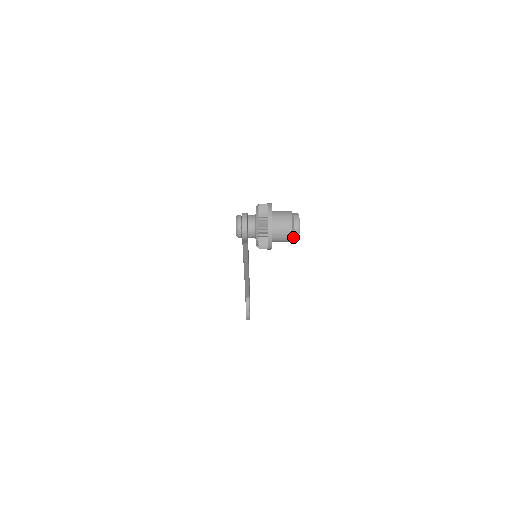
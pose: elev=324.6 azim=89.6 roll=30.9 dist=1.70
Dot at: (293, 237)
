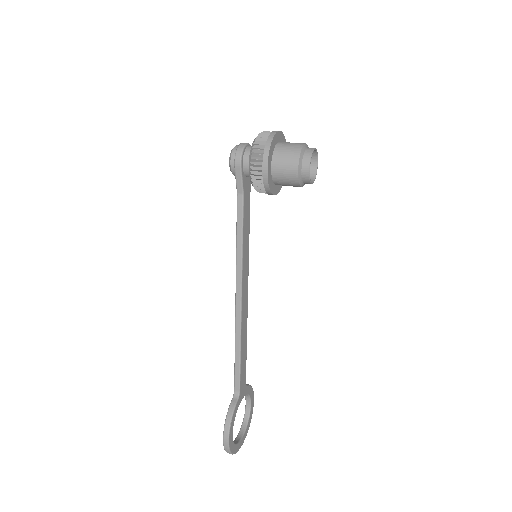
Dot at: (301, 167)
